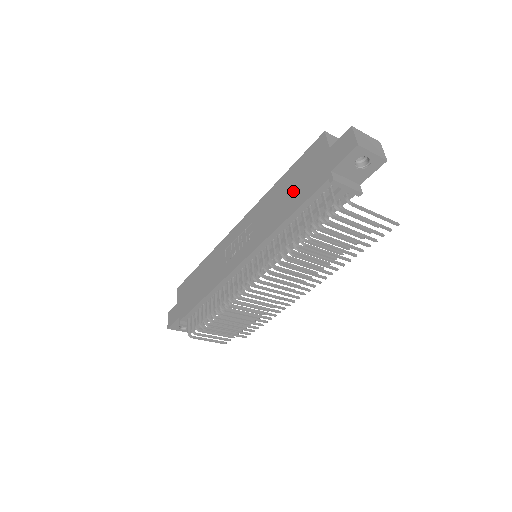
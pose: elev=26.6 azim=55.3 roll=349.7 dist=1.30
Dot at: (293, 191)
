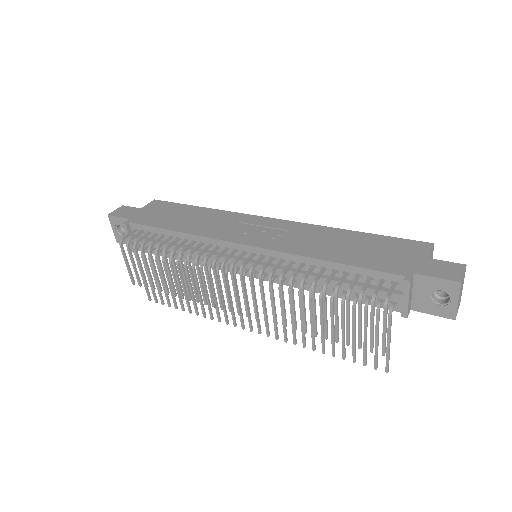
Dot at: (358, 250)
